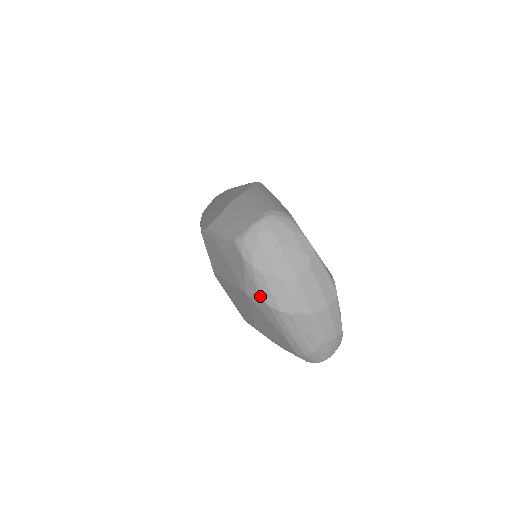
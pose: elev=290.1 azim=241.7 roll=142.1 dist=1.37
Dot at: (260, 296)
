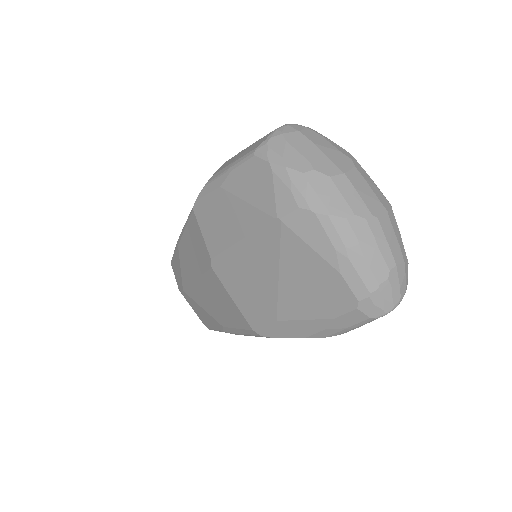
Dot at: (300, 204)
